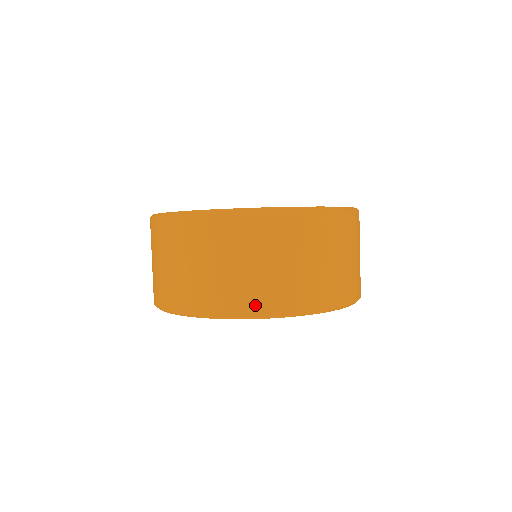
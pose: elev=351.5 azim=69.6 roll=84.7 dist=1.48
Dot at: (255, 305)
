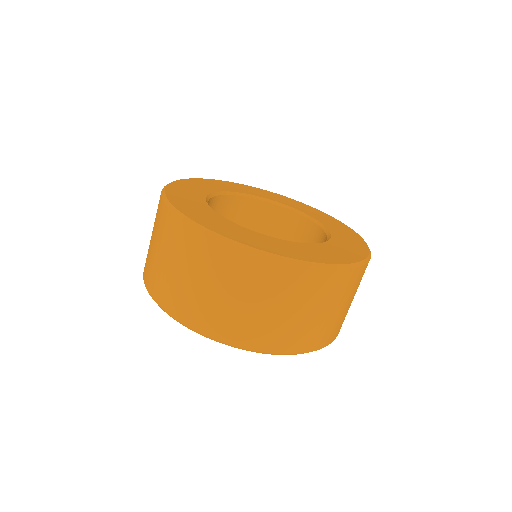
Dot at: (167, 302)
